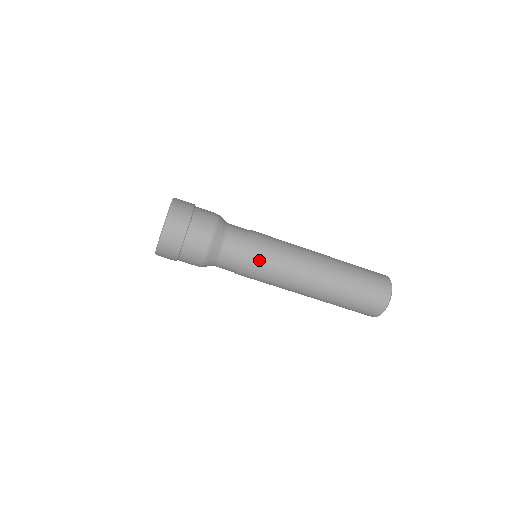
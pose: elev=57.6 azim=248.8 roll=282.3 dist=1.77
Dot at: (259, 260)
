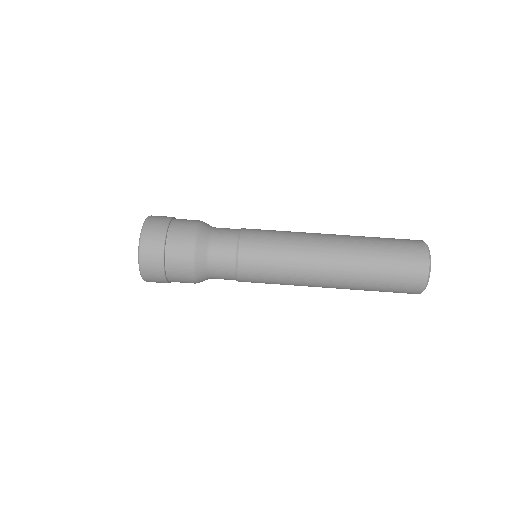
Dot at: (254, 260)
